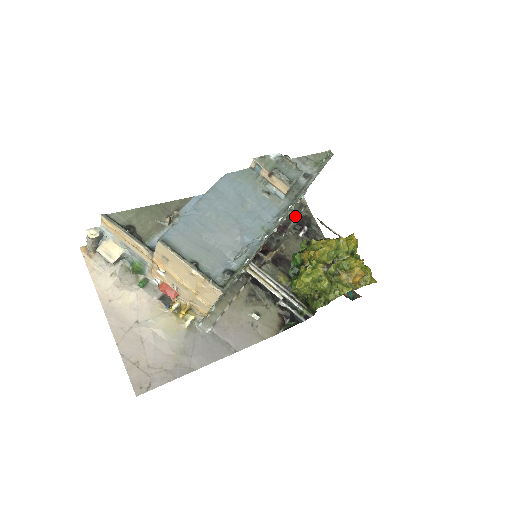
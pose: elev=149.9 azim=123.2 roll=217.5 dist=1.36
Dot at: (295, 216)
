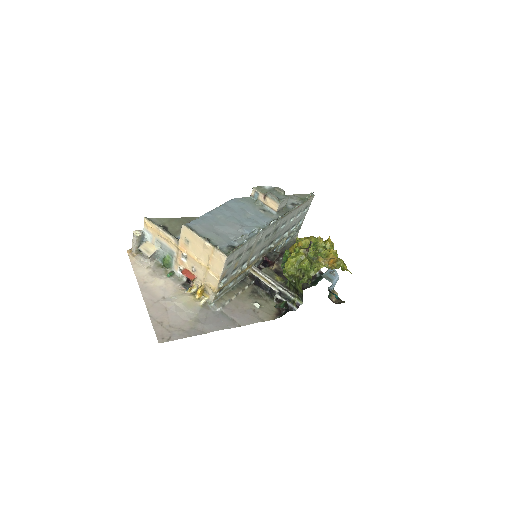
Dot at: occluded
